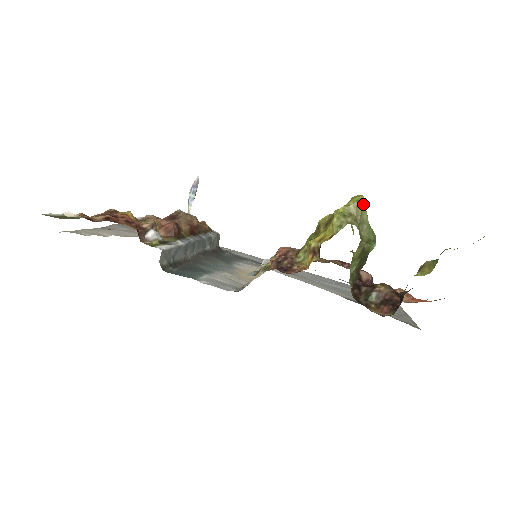
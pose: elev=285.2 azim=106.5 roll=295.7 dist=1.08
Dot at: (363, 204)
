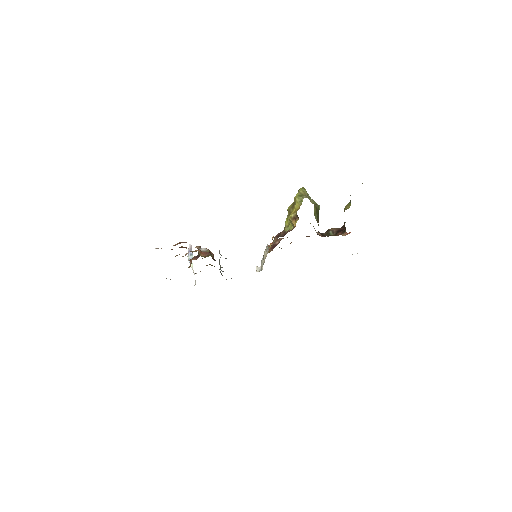
Dot at: (305, 189)
